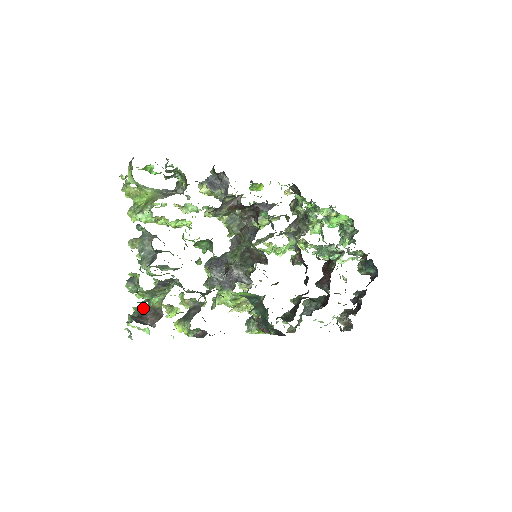
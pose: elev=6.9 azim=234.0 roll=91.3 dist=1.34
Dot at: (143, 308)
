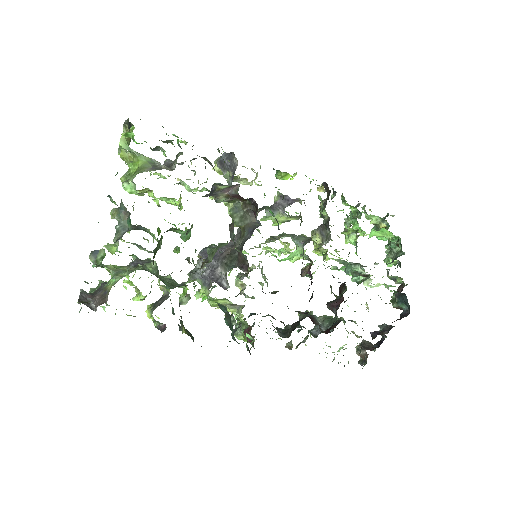
Dot at: (102, 285)
